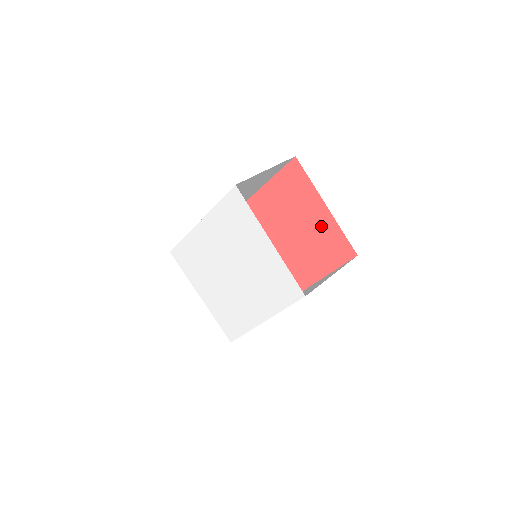
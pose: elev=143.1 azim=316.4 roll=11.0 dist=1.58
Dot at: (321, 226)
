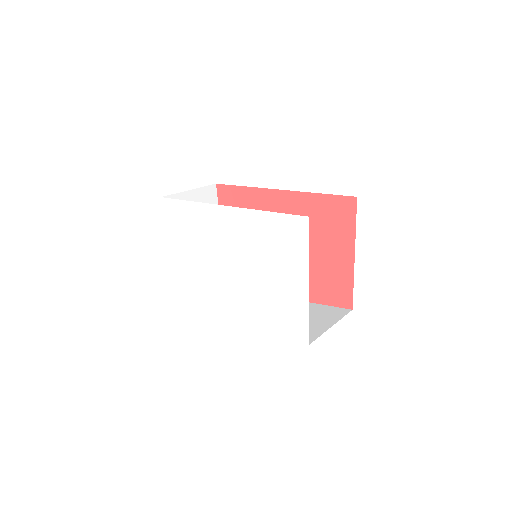
Dot at: (335, 265)
